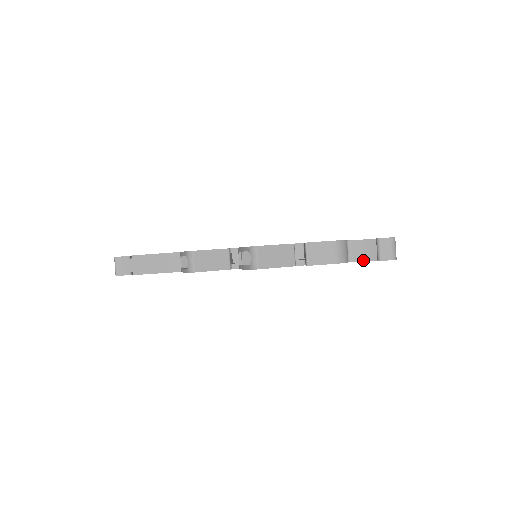
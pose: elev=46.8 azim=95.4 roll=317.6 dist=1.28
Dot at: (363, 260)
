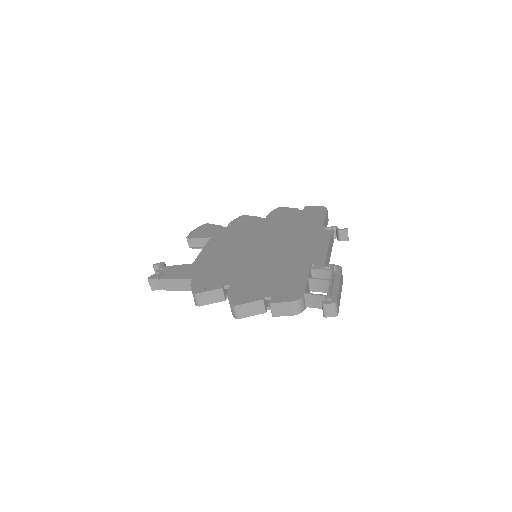
Dot at: occluded
